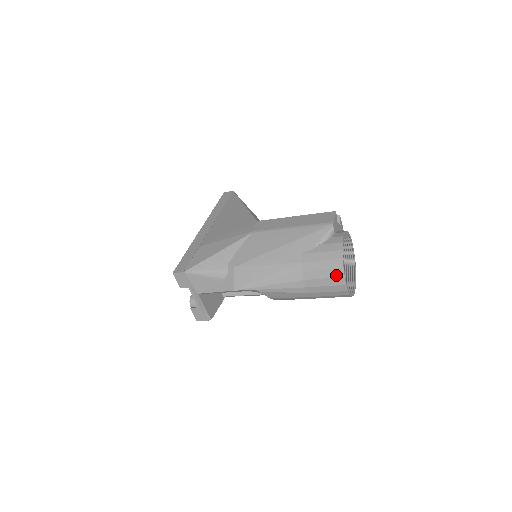
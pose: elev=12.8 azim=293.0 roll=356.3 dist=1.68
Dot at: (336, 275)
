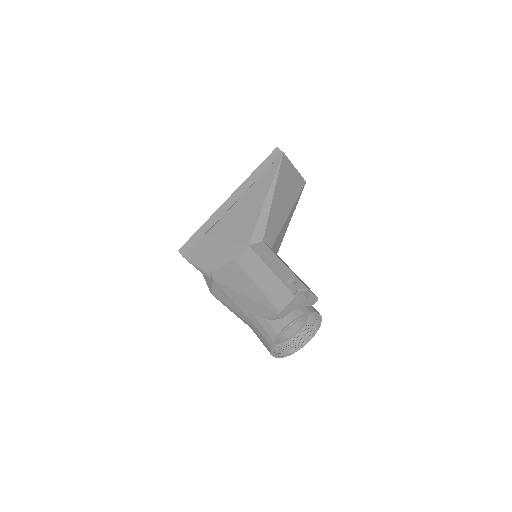
Dot at: (267, 349)
